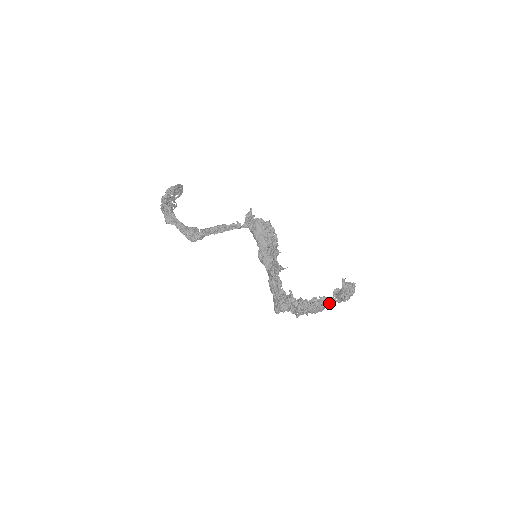
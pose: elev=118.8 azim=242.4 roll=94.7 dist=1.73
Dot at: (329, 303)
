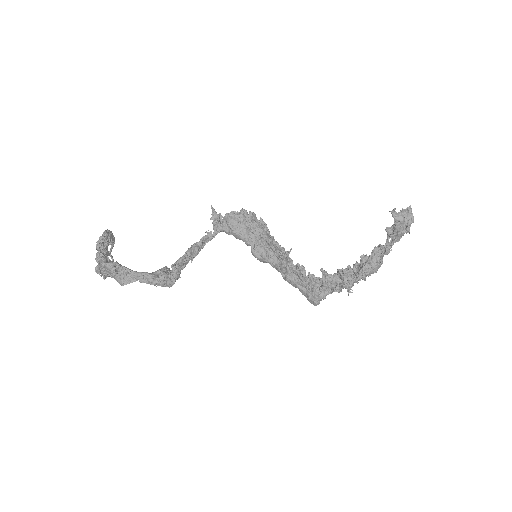
Dot at: (388, 250)
